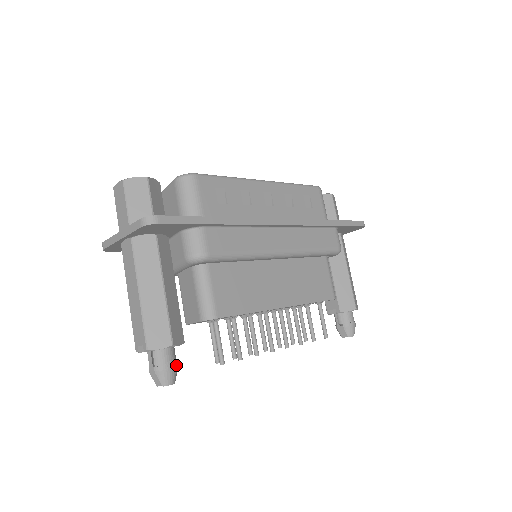
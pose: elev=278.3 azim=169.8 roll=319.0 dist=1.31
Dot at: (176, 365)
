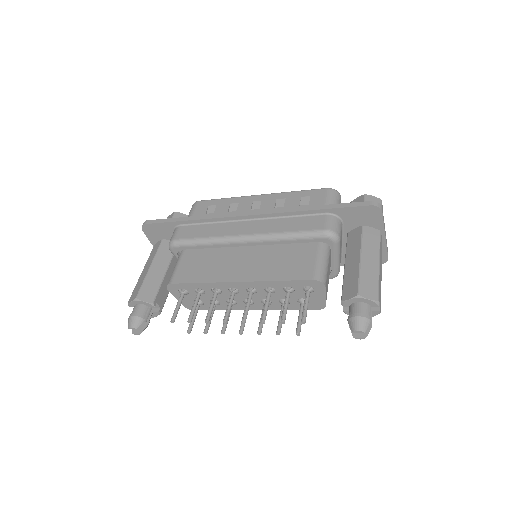
Dot at: (140, 316)
